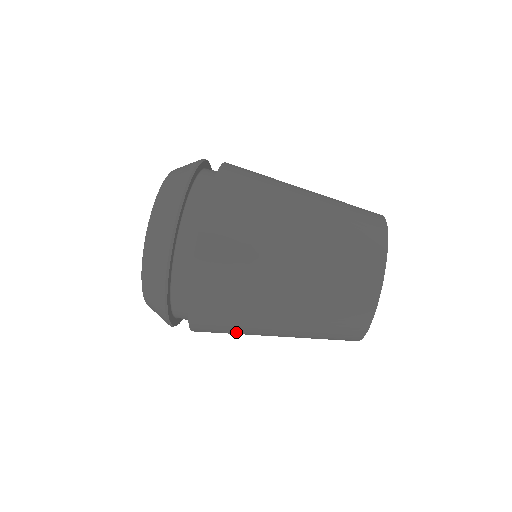
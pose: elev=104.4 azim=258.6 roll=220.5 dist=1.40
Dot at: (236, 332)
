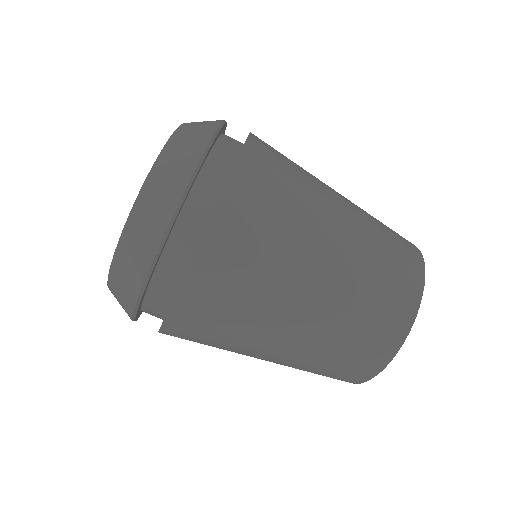
Dot at: occluded
